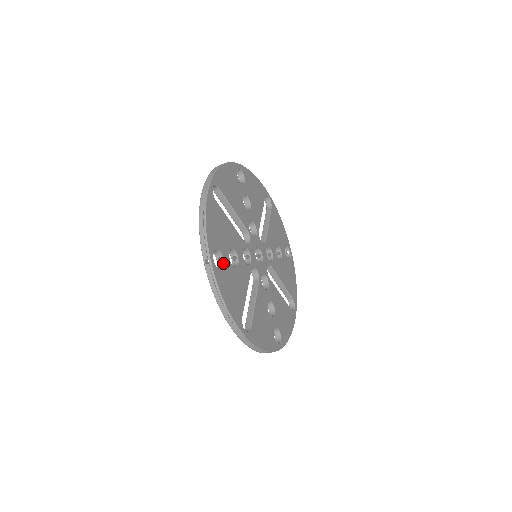
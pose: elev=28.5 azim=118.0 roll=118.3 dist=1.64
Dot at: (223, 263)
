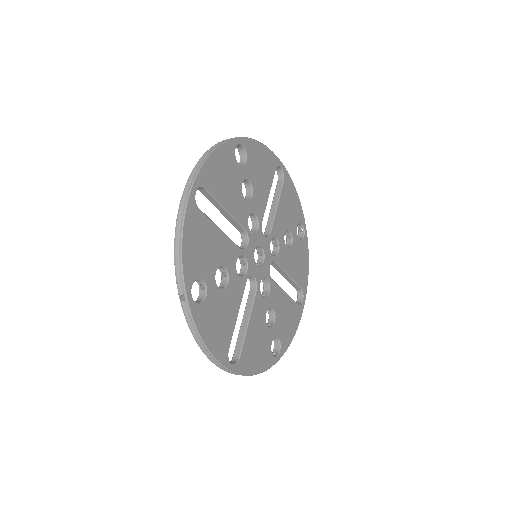
Dot at: (206, 292)
